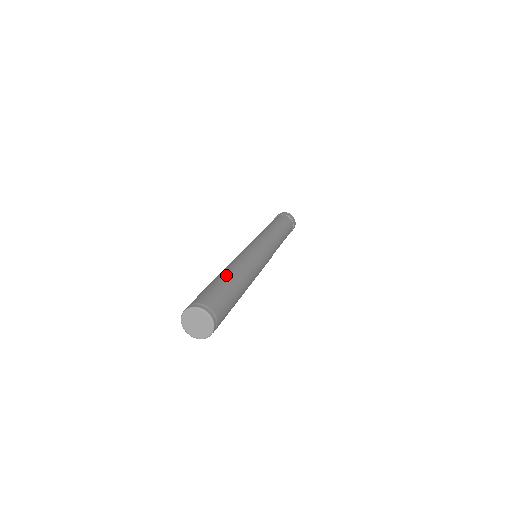
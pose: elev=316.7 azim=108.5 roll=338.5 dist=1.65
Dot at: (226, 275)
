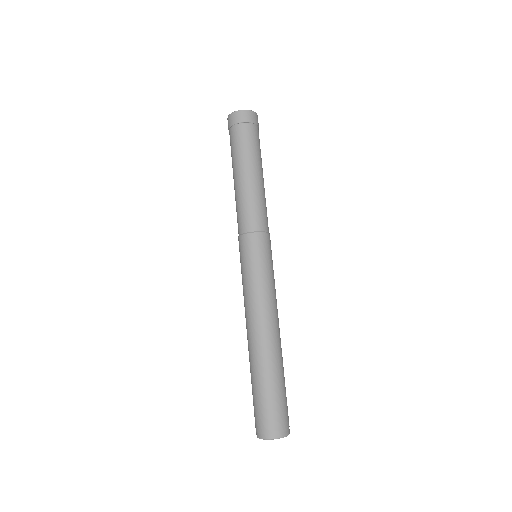
Dot at: (264, 360)
